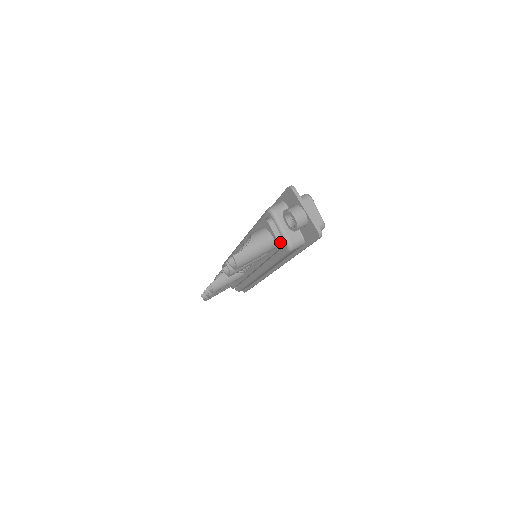
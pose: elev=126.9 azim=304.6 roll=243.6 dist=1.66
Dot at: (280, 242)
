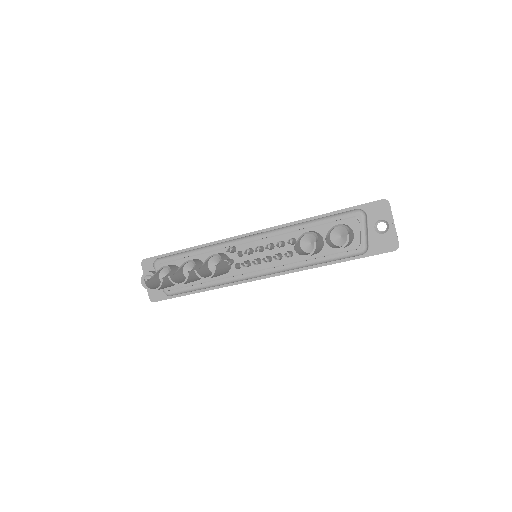
Dot at: (360, 242)
